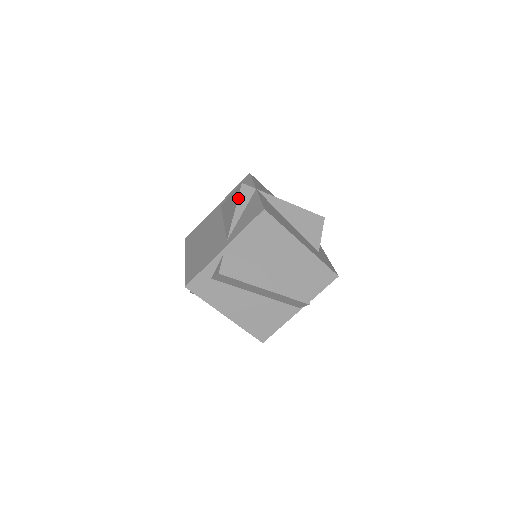
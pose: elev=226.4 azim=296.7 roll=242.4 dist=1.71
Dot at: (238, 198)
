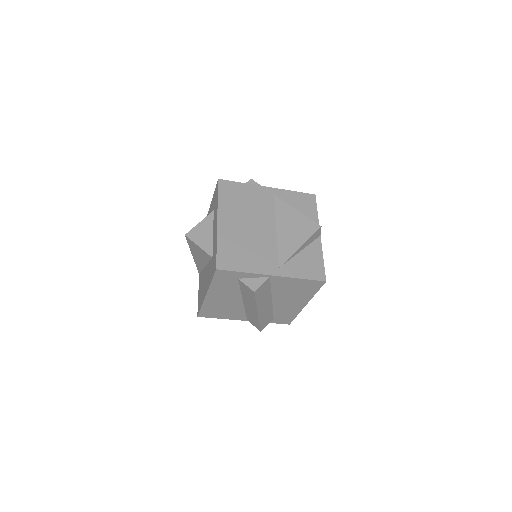
Dot at: (310, 237)
